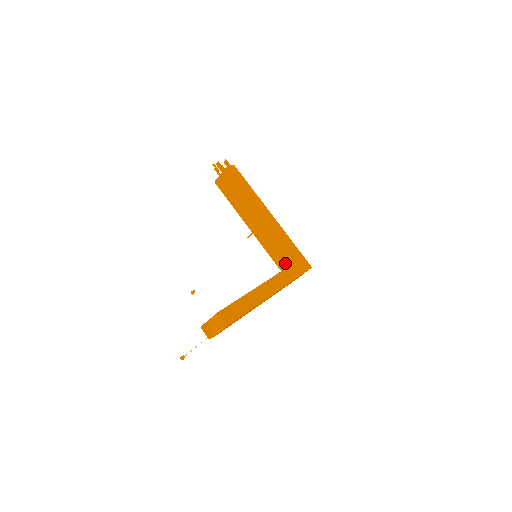
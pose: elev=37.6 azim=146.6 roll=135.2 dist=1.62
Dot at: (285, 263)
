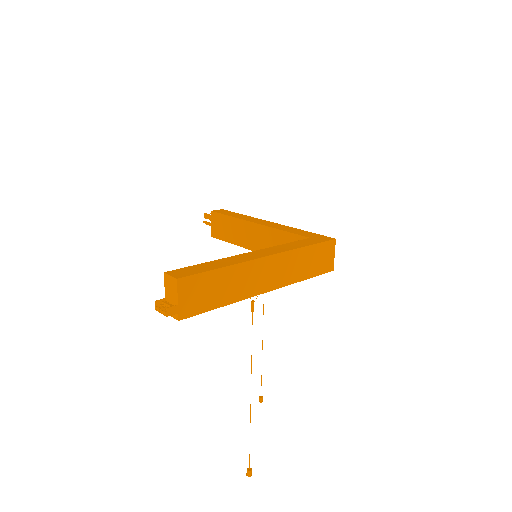
Dot at: occluded
